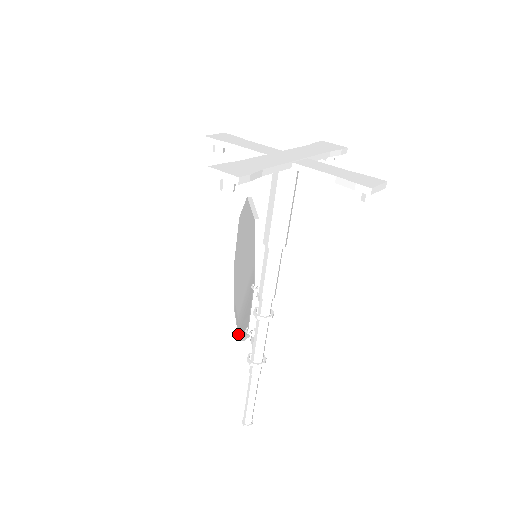
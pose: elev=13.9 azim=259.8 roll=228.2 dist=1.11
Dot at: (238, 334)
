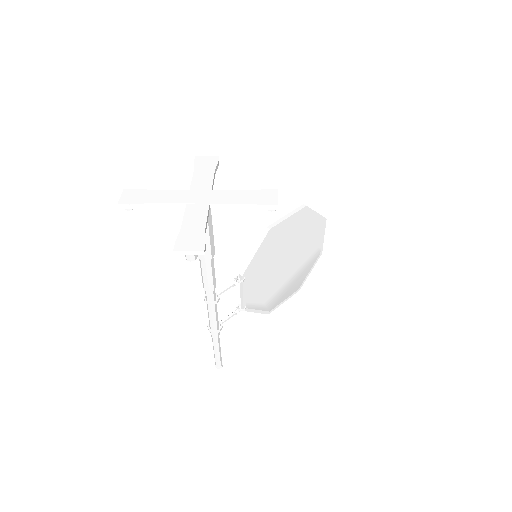
Dot at: occluded
